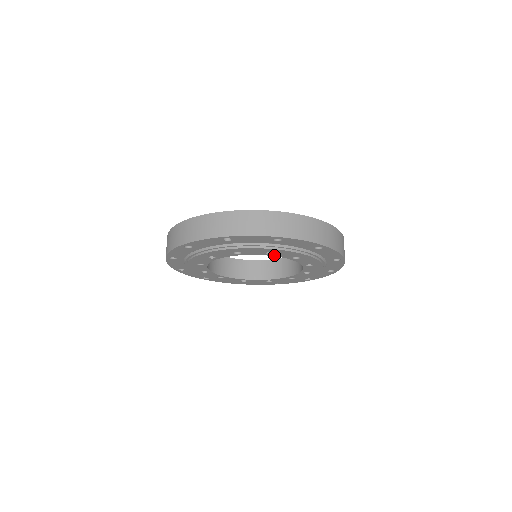
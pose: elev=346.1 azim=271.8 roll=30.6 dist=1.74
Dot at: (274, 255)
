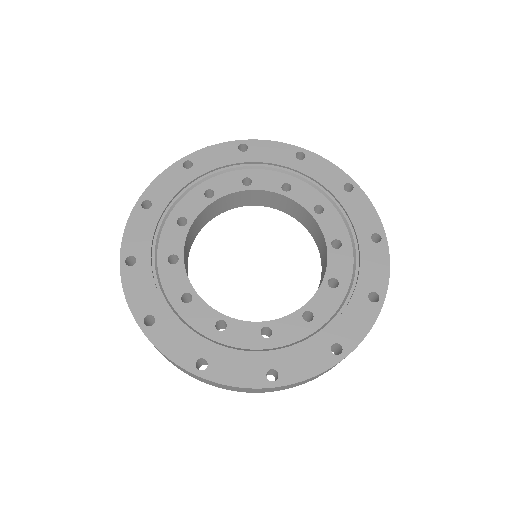
Dot at: occluded
